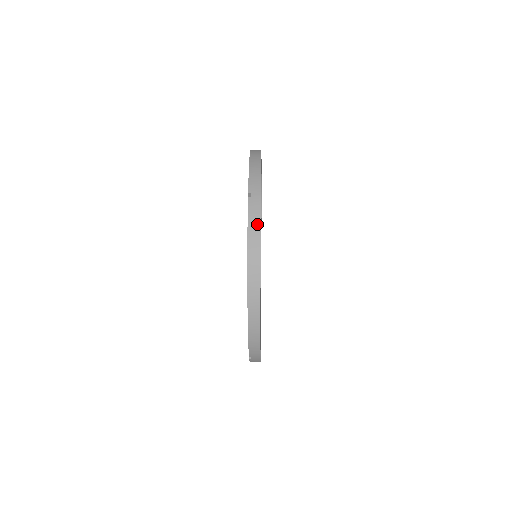
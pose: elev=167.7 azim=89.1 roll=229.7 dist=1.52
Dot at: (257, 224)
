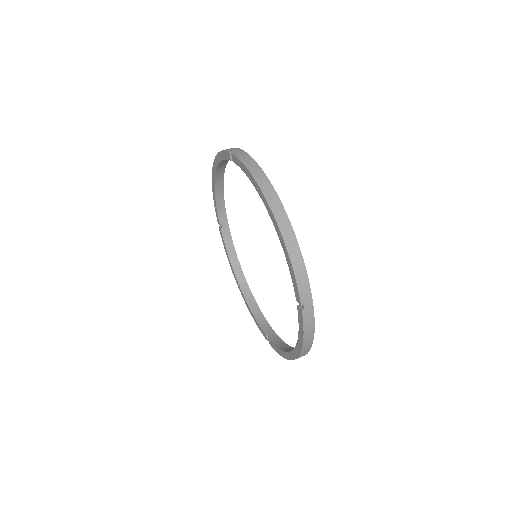
Dot at: (312, 329)
